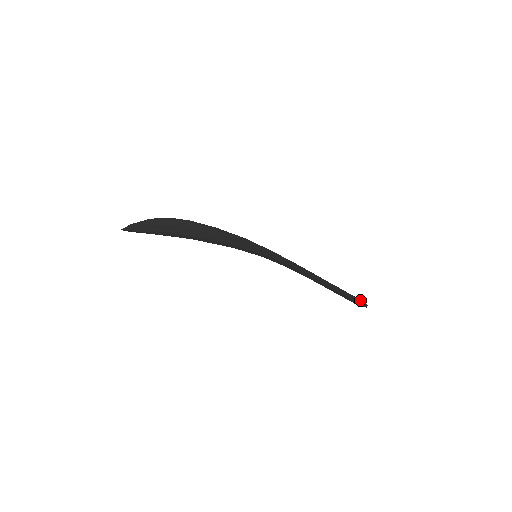
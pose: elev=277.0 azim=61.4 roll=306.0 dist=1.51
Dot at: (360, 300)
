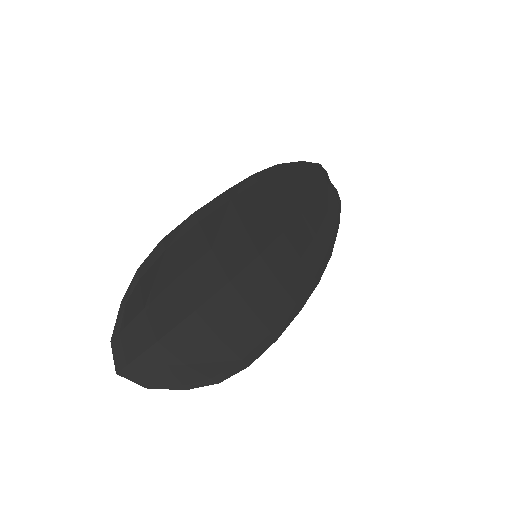
Dot at: occluded
